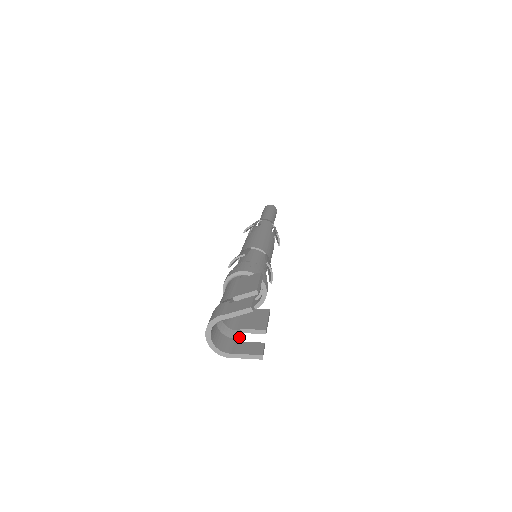
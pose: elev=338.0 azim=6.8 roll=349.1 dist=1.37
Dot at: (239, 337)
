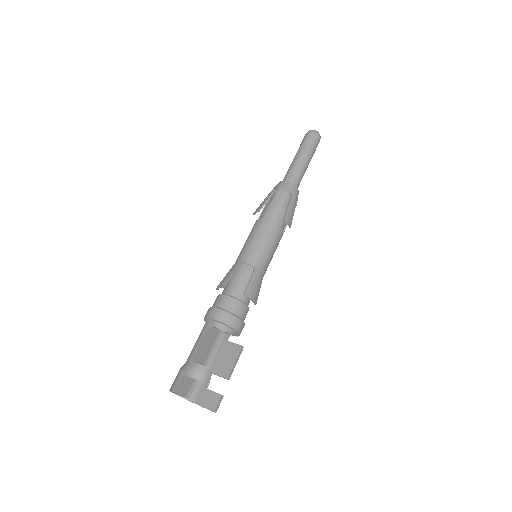
Dot at: (208, 381)
